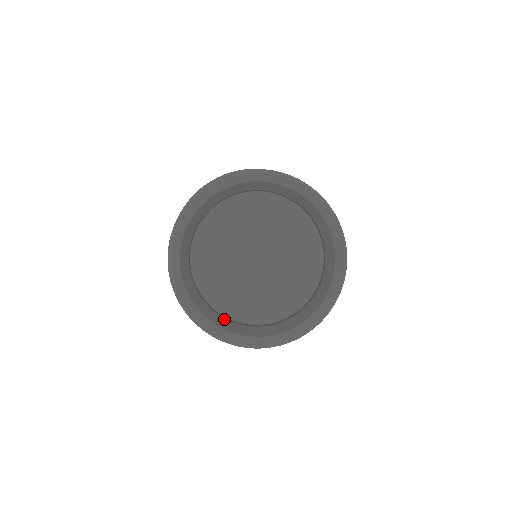
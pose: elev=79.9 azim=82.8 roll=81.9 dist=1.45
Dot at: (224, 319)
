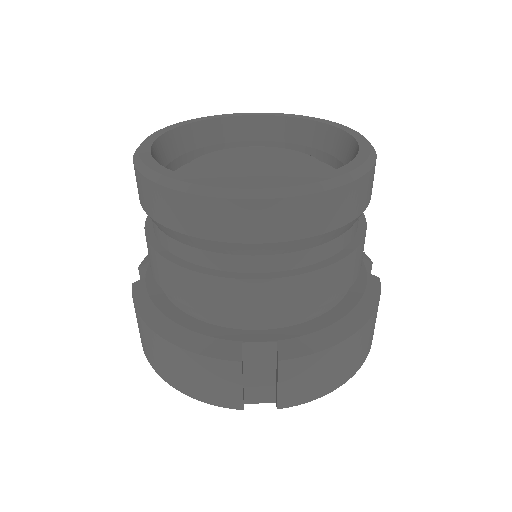
Dot at: occluded
